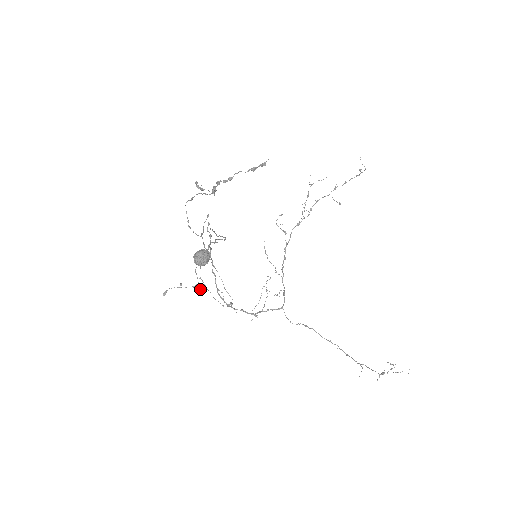
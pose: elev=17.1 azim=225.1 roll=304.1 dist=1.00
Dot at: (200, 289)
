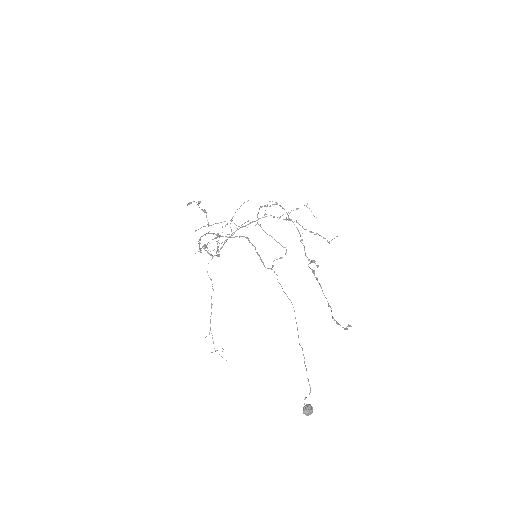
Dot at: occluded
